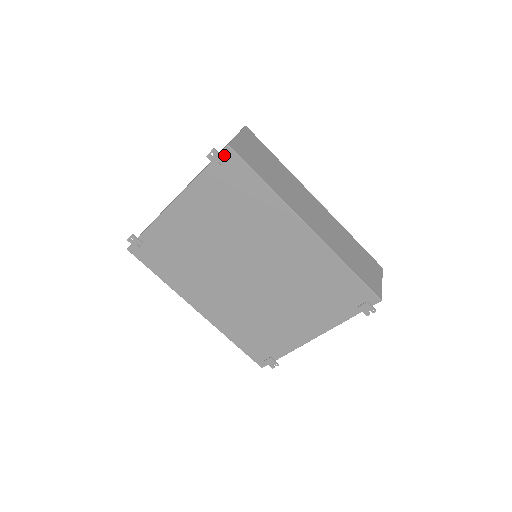
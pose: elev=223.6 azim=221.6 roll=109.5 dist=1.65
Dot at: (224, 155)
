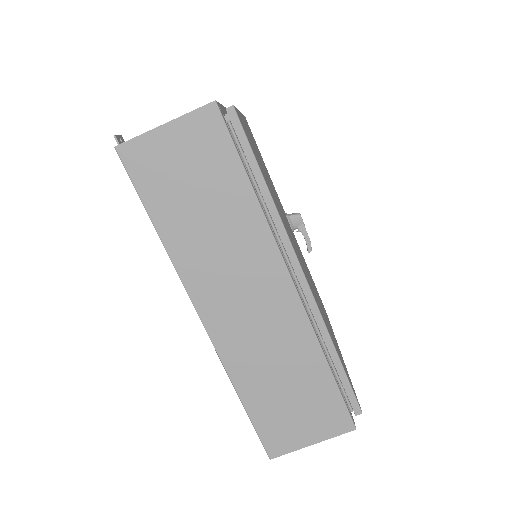
Dot at: occluded
